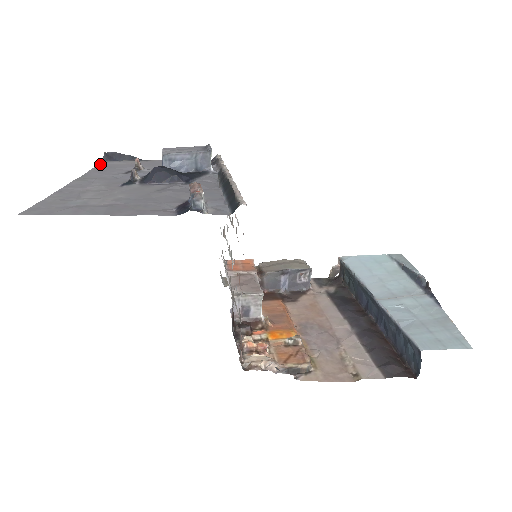
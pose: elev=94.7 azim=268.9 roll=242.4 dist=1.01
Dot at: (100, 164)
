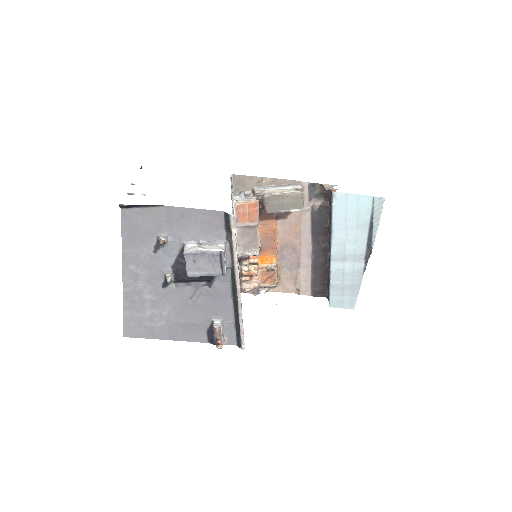
Dot at: (123, 220)
